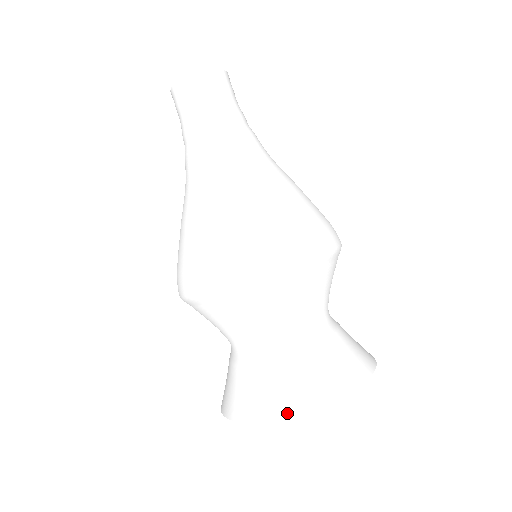
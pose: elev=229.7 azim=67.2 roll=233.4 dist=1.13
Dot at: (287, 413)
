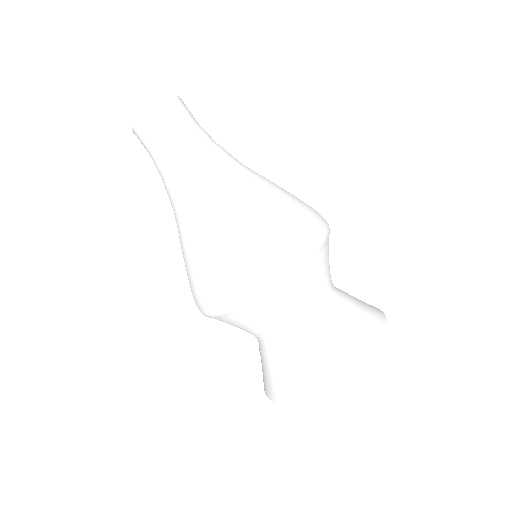
Dot at: (270, 397)
